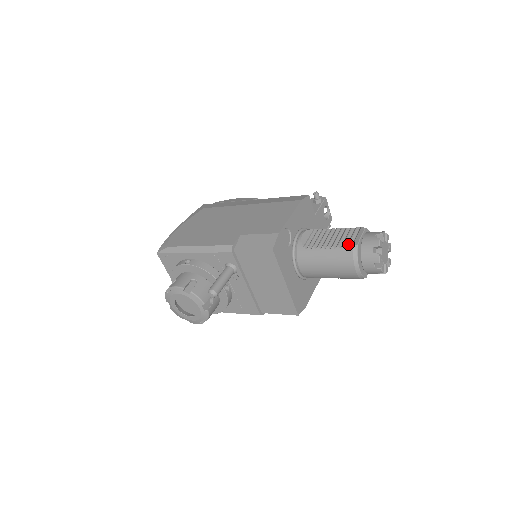
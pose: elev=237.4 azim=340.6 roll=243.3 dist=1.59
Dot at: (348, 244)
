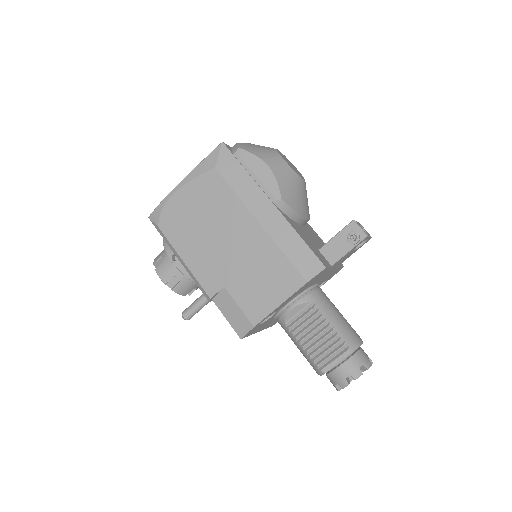
Dot at: (319, 364)
